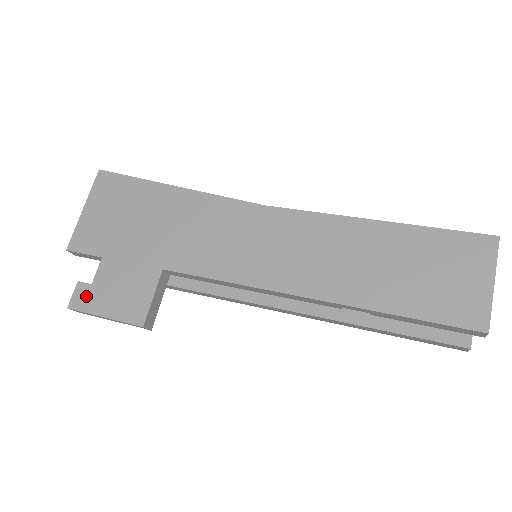
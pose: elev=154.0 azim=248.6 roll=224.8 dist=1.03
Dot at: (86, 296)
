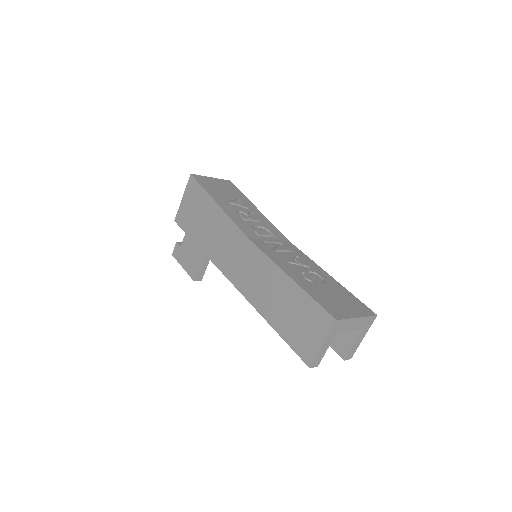
Dot at: (178, 252)
